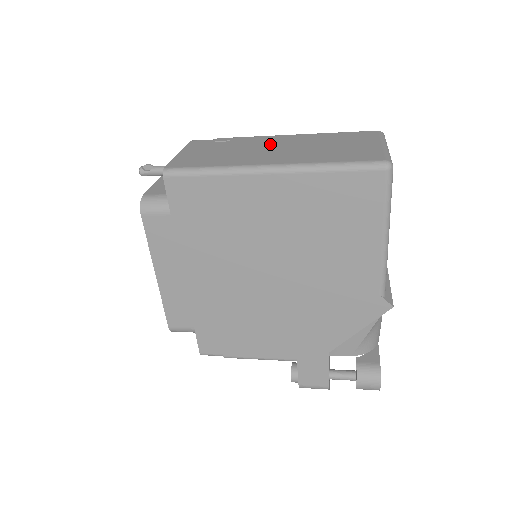
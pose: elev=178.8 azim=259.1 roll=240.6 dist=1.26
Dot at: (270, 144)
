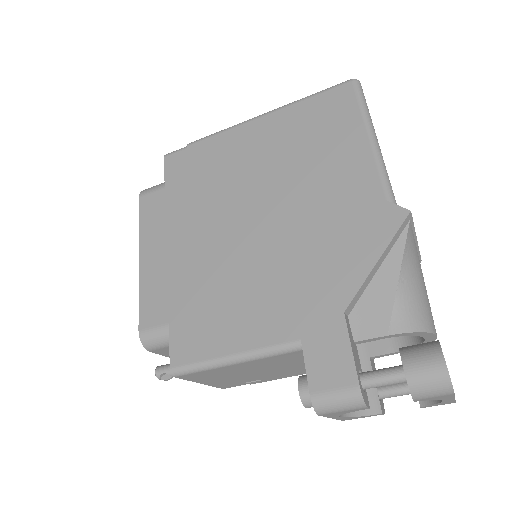
Dot at: occluded
